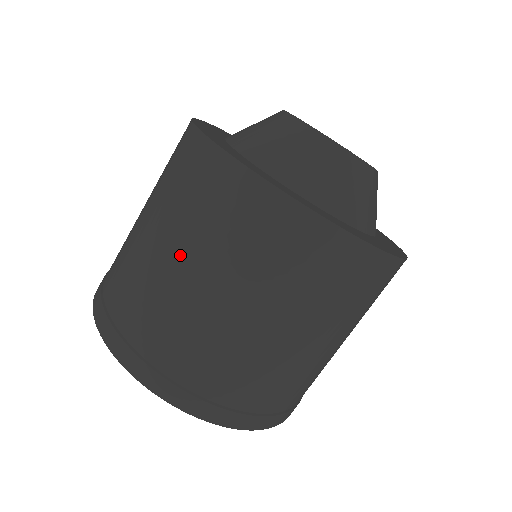
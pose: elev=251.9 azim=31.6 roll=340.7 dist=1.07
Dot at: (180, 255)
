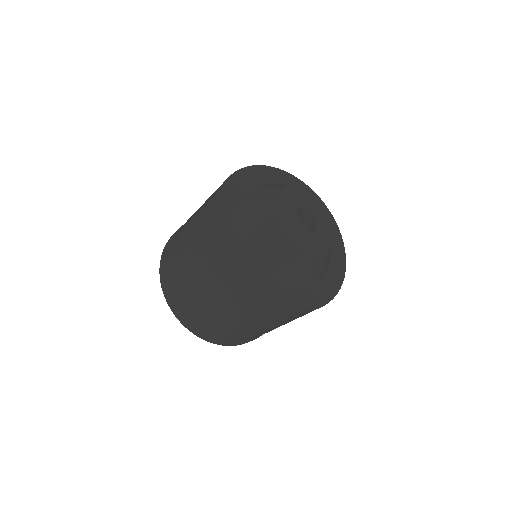
Dot at: (231, 317)
